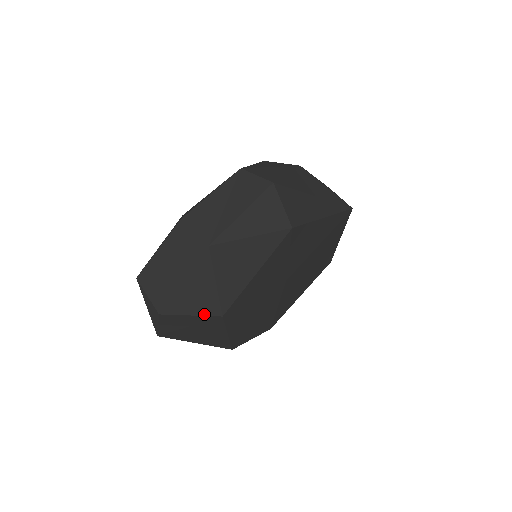
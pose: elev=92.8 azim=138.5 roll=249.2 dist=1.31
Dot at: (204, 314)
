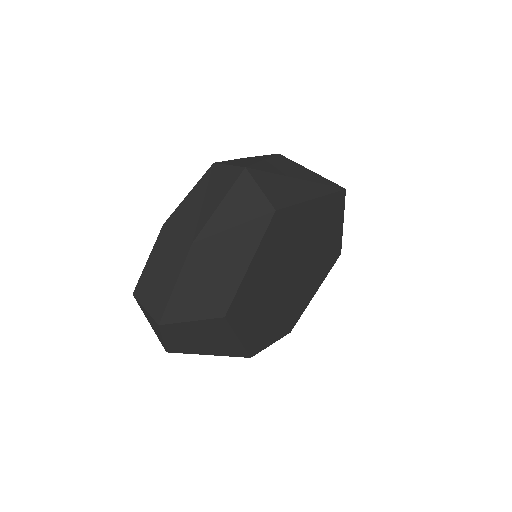
Dot at: (205, 318)
